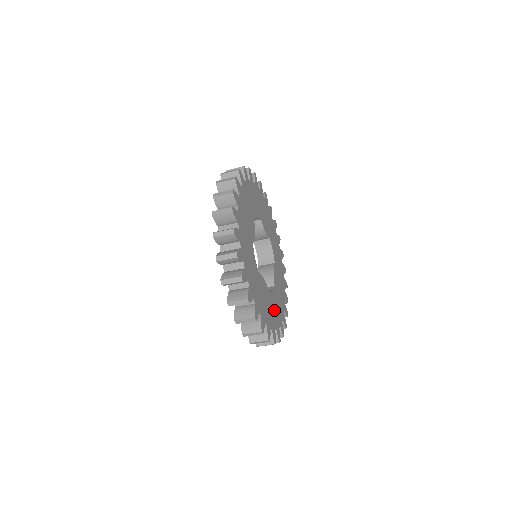
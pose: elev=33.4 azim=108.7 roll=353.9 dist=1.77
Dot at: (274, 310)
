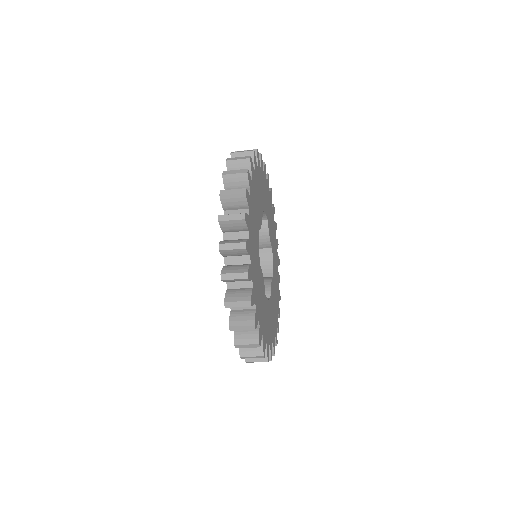
Dot at: (267, 321)
